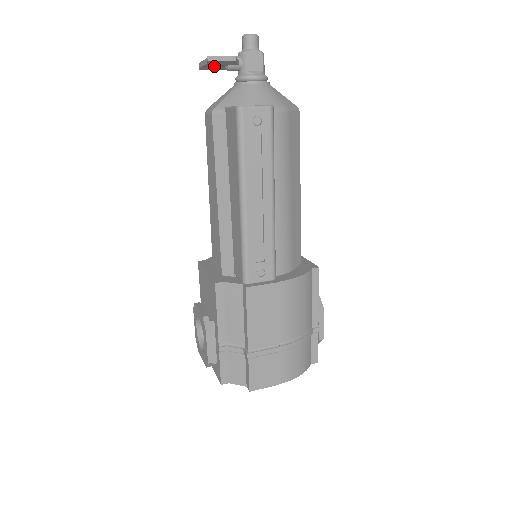
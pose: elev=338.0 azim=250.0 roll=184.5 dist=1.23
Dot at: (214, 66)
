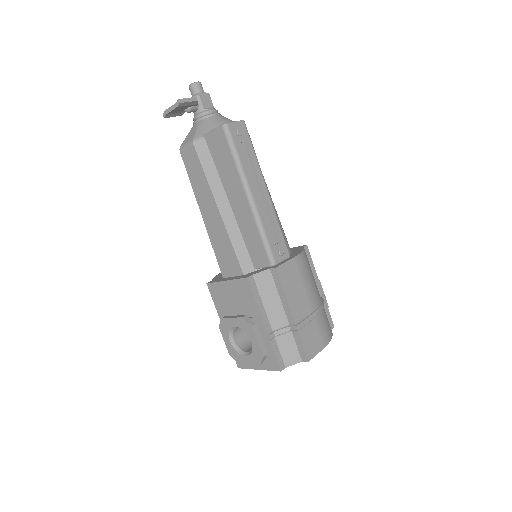
Dot at: (177, 111)
